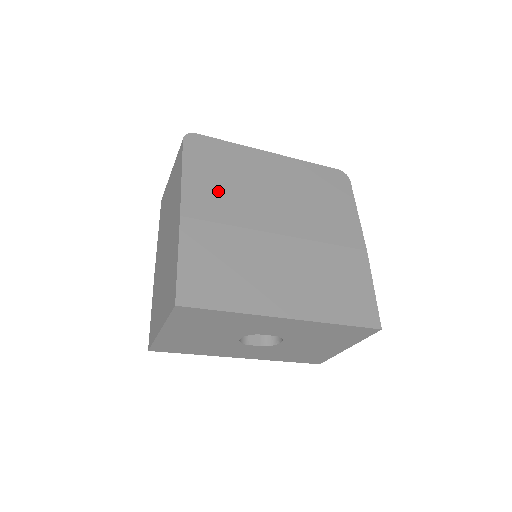
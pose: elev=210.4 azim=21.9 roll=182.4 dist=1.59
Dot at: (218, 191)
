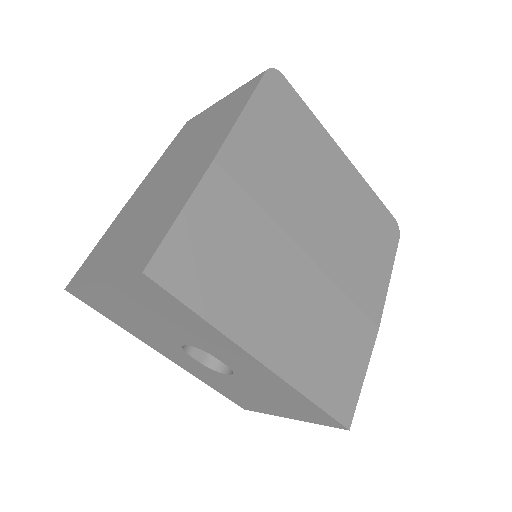
Dot at: (271, 159)
